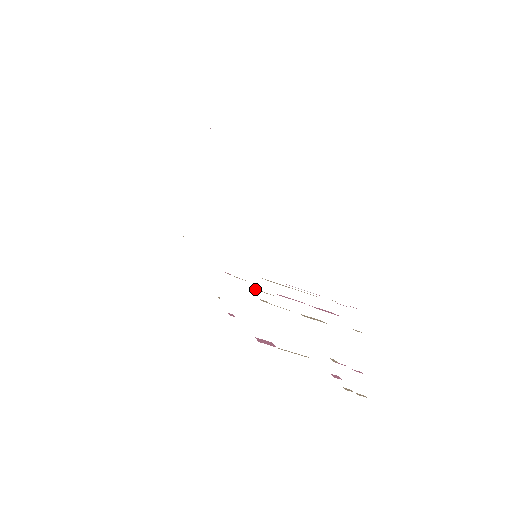
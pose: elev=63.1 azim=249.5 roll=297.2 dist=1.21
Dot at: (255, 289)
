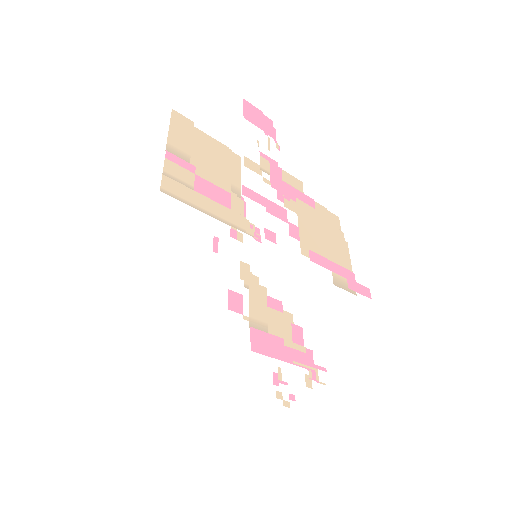
Dot at: (242, 277)
